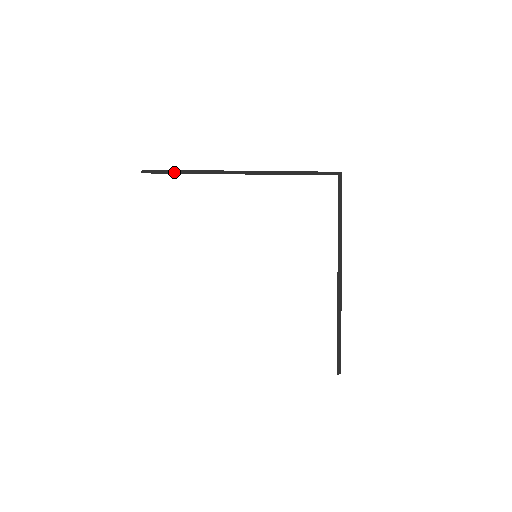
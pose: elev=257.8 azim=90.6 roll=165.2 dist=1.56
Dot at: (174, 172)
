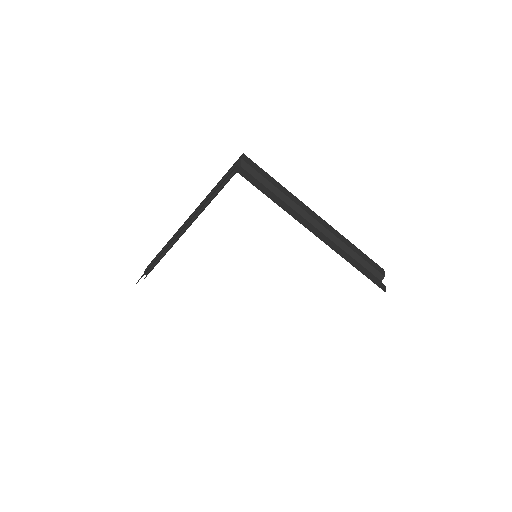
Dot at: (158, 259)
